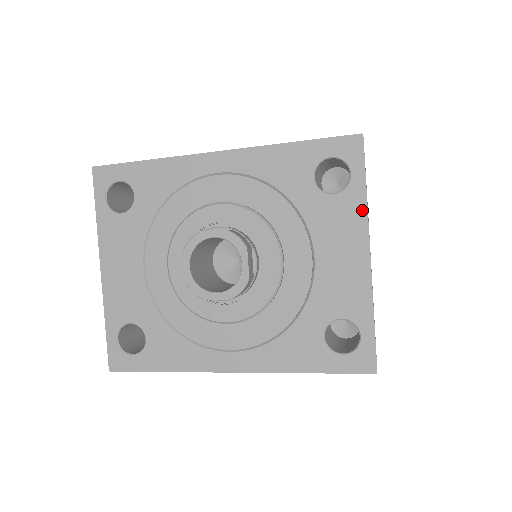
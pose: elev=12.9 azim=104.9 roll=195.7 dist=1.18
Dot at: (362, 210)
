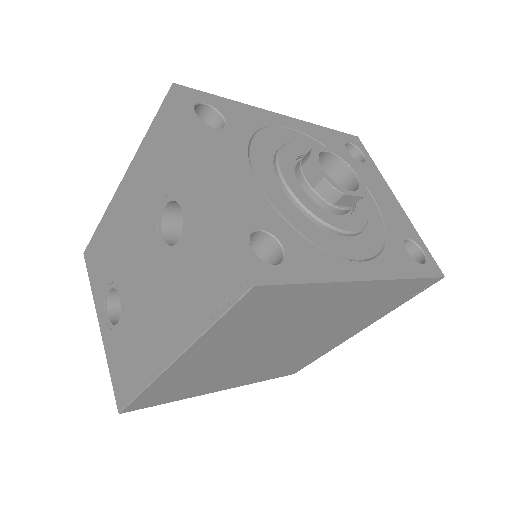
Dot at: (380, 175)
